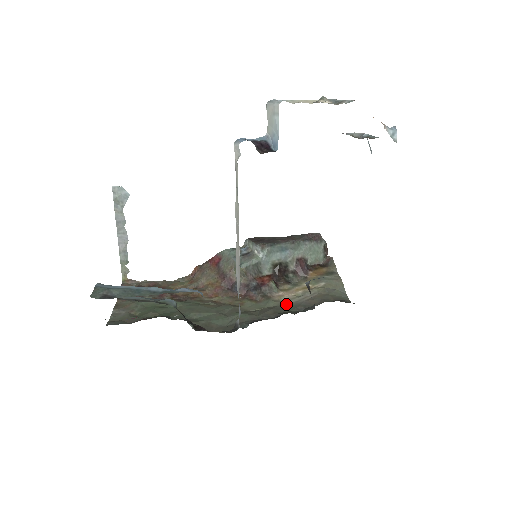
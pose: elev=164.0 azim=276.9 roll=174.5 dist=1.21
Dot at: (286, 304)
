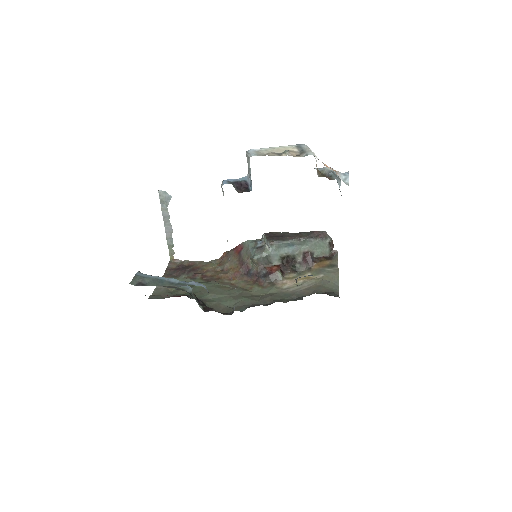
Dot at: (284, 292)
